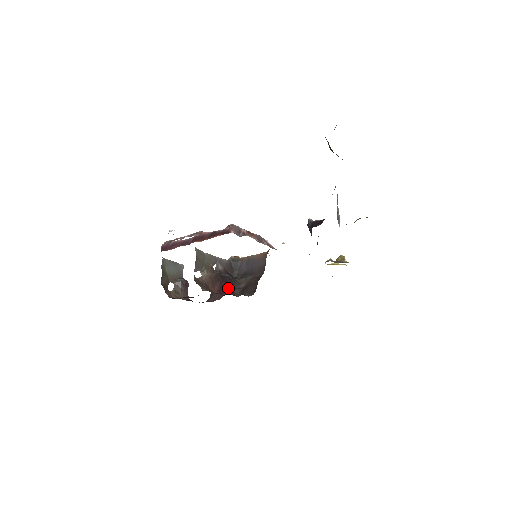
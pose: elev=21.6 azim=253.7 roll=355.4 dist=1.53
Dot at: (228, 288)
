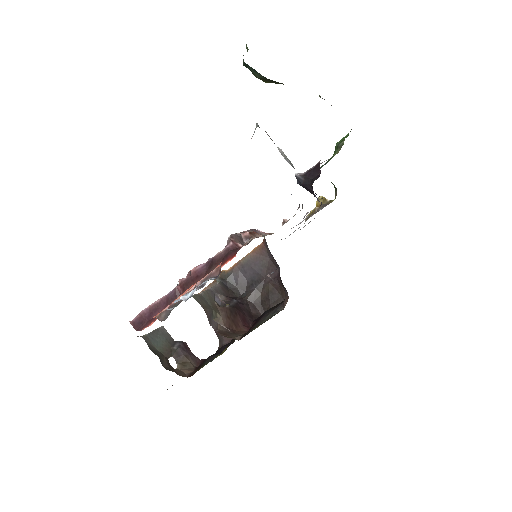
Dot at: (247, 315)
